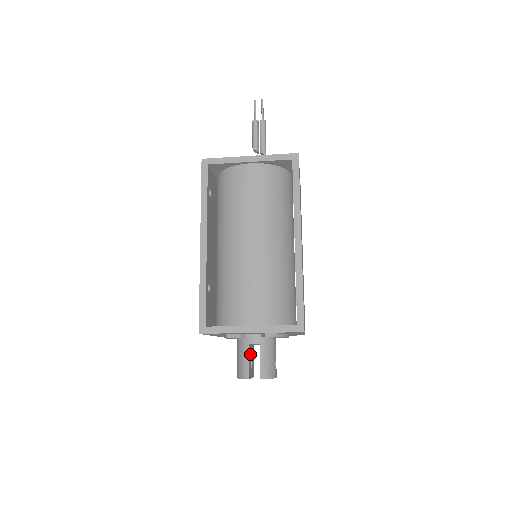
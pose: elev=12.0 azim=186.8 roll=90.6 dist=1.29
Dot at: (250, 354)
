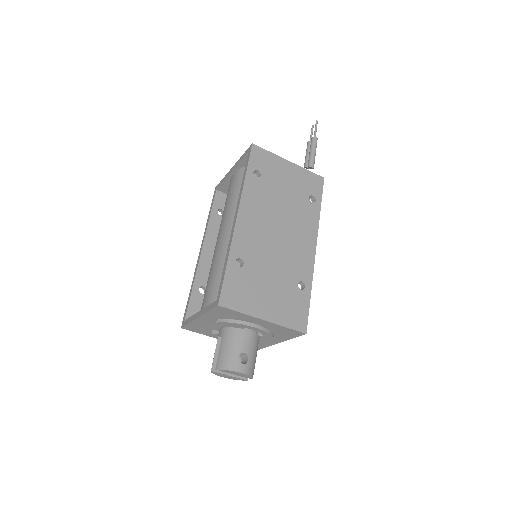
Dot at: occluded
